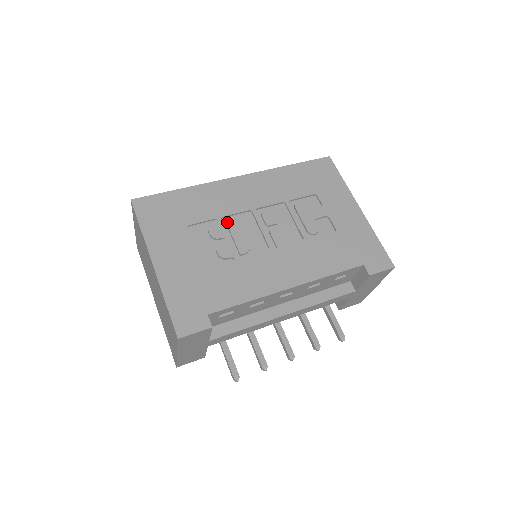
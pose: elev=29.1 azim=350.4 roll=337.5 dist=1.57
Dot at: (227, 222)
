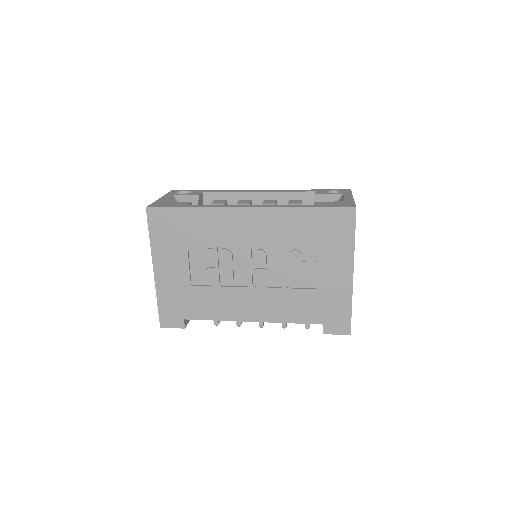
Dot at: (221, 252)
